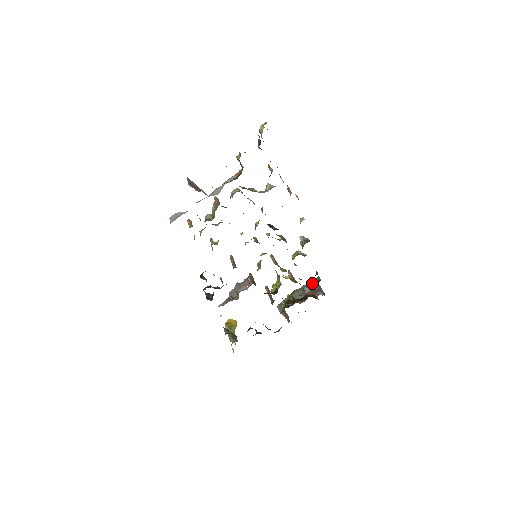
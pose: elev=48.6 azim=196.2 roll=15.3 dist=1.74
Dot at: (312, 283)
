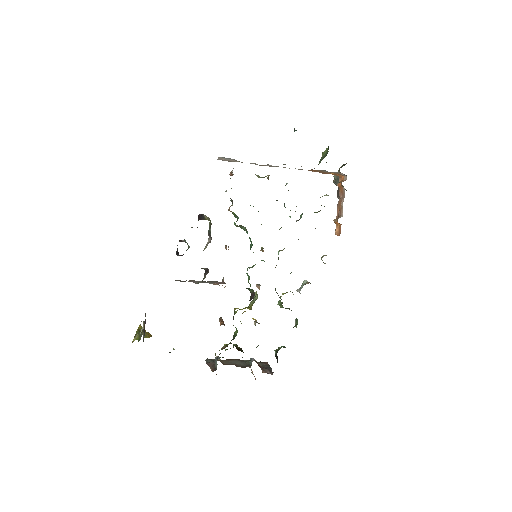
Dot at: (261, 363)
